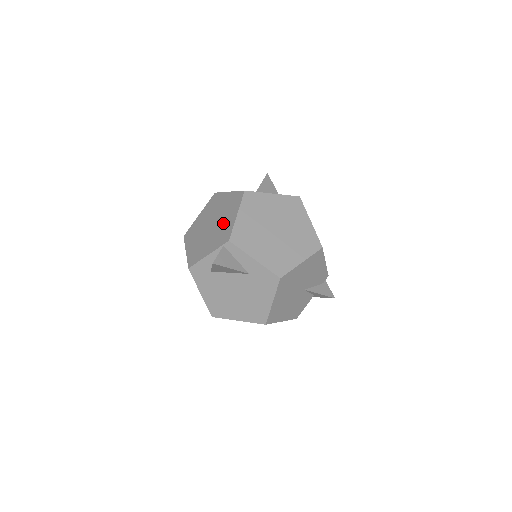
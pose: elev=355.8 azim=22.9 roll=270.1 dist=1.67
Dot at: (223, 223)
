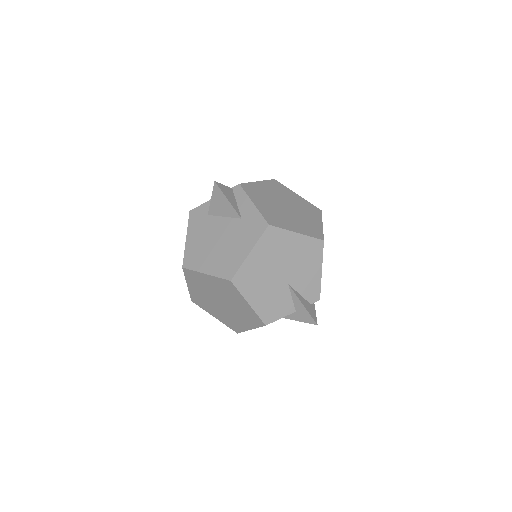
Dot at: occluded
